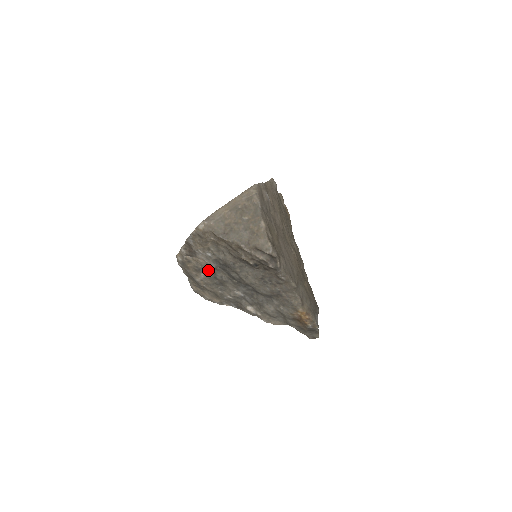
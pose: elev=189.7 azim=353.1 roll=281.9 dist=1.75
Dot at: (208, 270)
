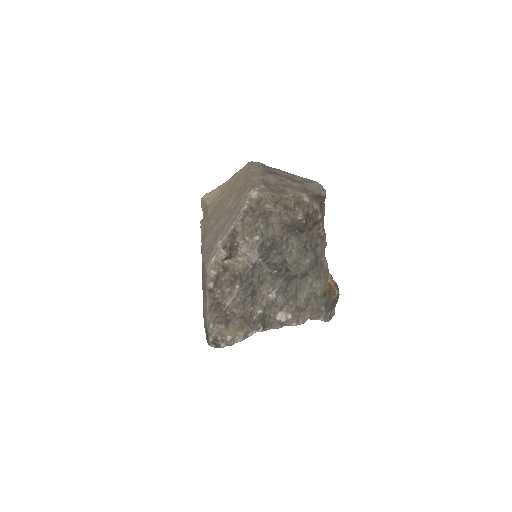
Dot at: (245, 274)
